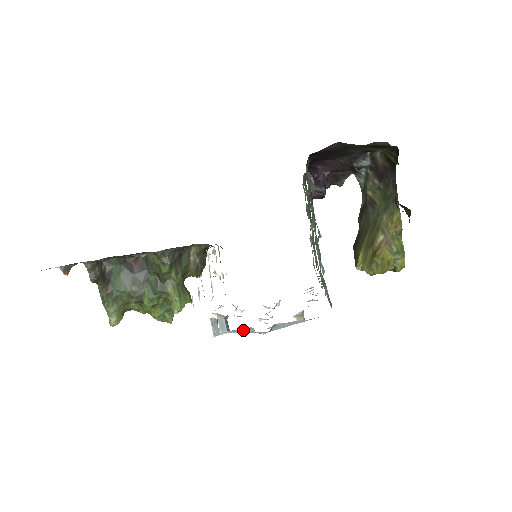
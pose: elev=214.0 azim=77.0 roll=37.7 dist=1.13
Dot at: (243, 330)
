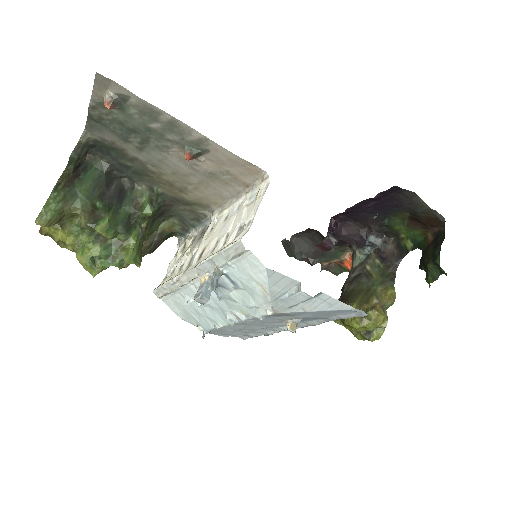
Dot at: (281, 284)
